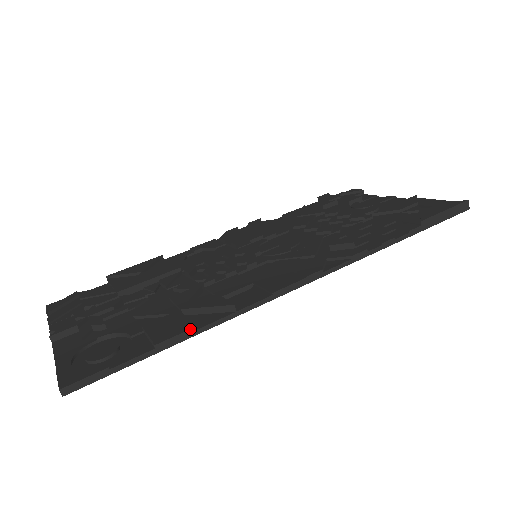
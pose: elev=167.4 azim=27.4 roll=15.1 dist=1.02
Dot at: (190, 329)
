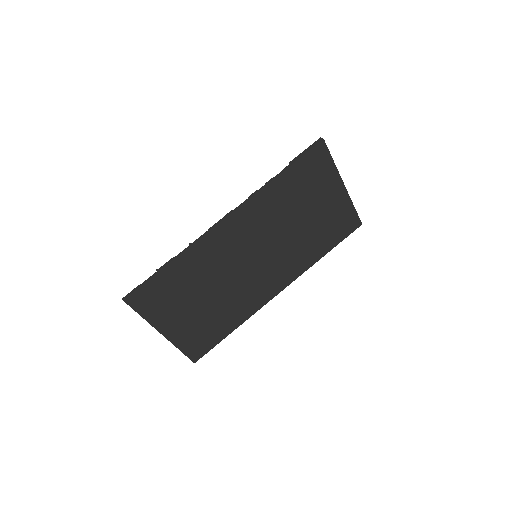
Dot at: (171, 259)
